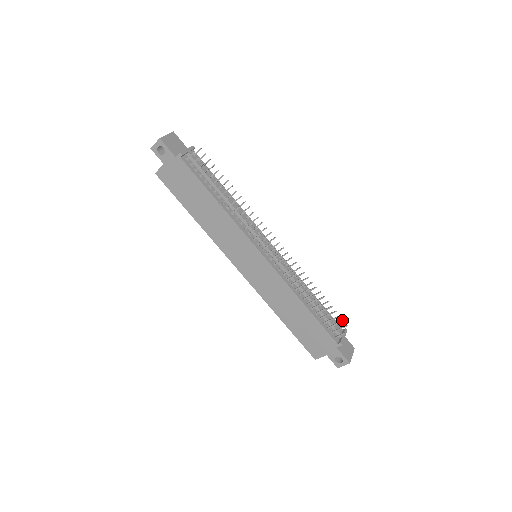
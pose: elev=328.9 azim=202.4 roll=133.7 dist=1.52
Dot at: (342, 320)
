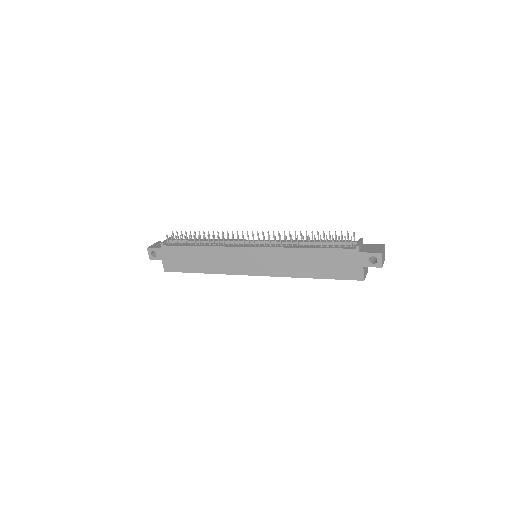
Dot at: (347, 233)
